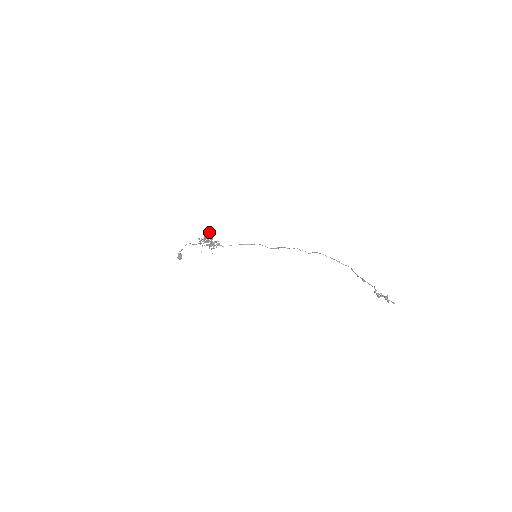
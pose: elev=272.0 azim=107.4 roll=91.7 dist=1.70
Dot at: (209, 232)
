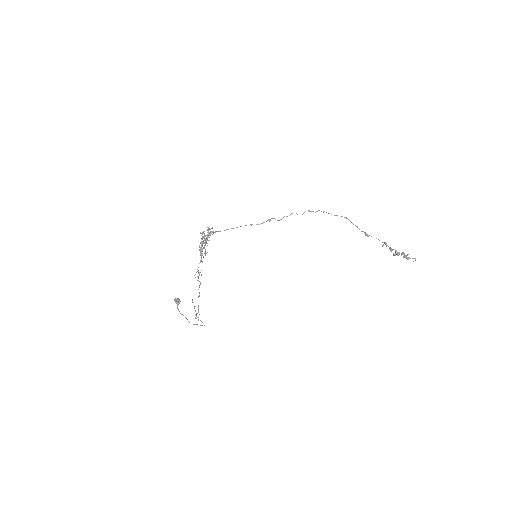
Dot at: (200, 233)
